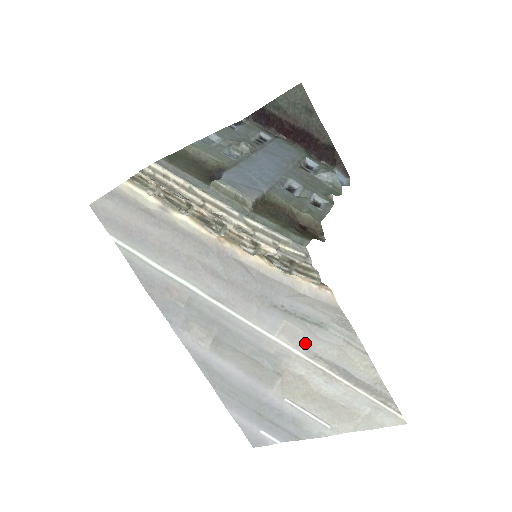
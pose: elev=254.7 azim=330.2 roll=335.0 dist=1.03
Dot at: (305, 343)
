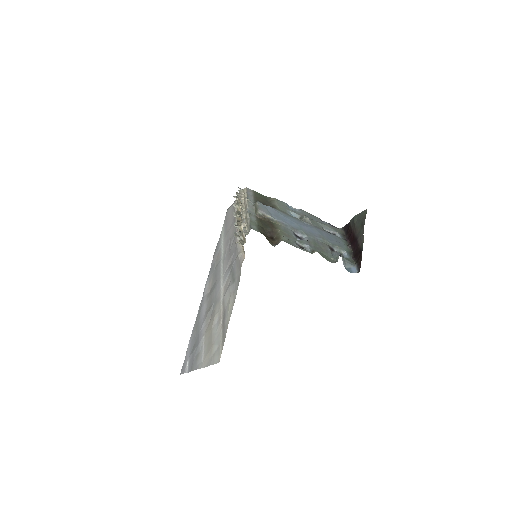
Dot at: occluded
